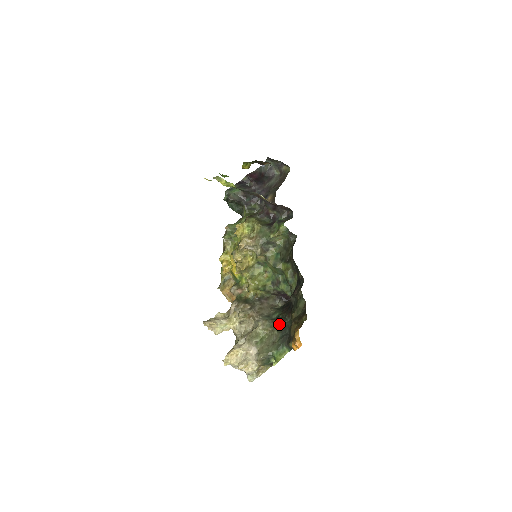
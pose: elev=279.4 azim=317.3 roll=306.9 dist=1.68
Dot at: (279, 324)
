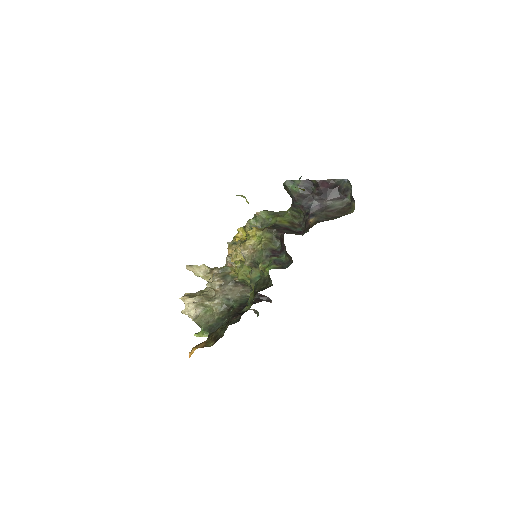
Dot at: (224, 315)
